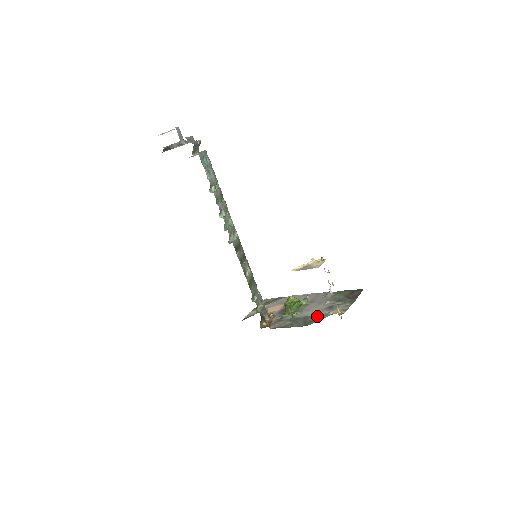
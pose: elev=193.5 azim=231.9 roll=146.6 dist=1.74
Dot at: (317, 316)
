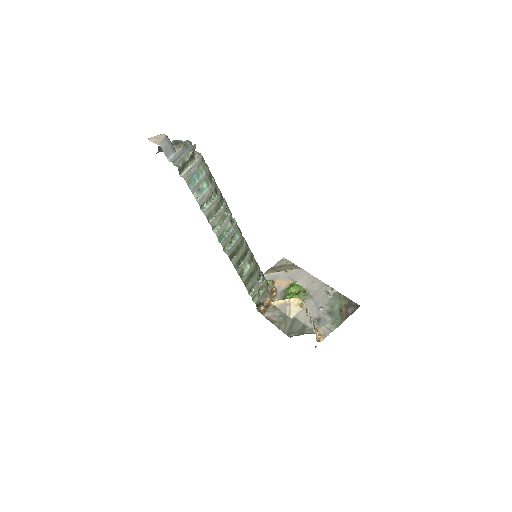
Dot at: (302, 326)
